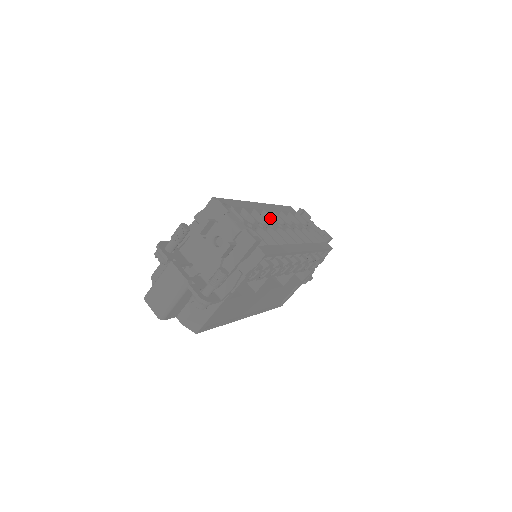
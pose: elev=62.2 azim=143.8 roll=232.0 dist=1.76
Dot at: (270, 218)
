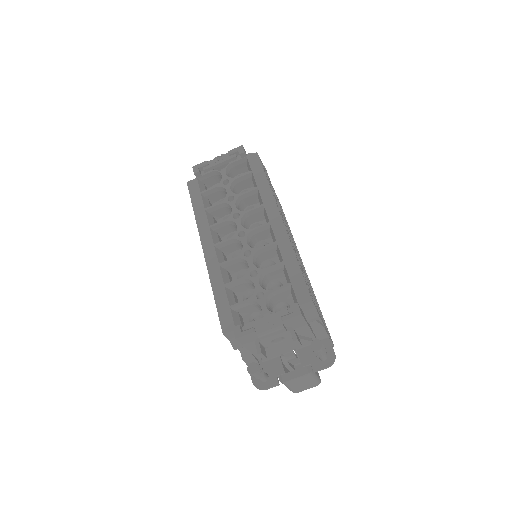
Dot at: (228, 242)
